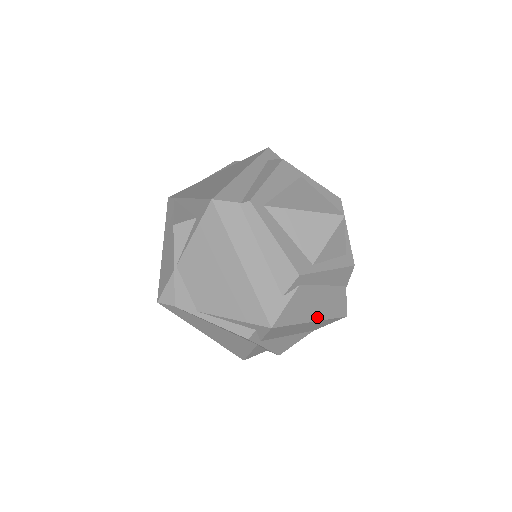
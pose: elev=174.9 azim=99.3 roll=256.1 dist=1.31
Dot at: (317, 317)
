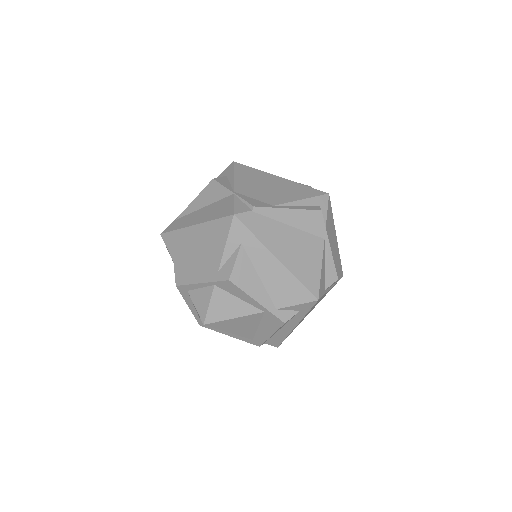
Dot at: occluded
